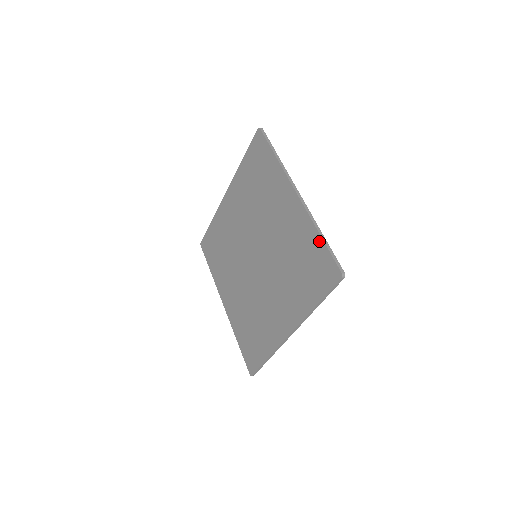
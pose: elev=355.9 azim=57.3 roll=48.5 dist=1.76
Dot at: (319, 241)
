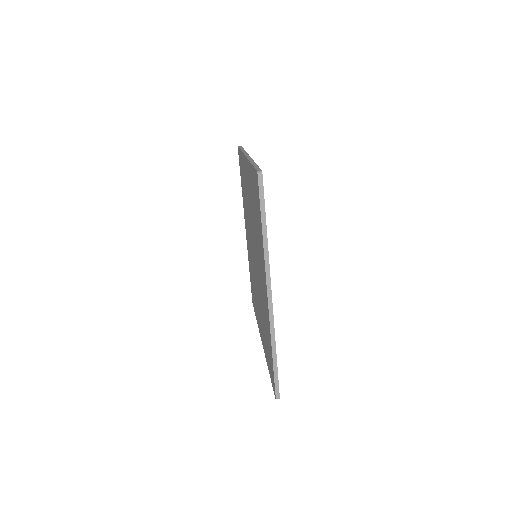
Dot at: (271, 356)
